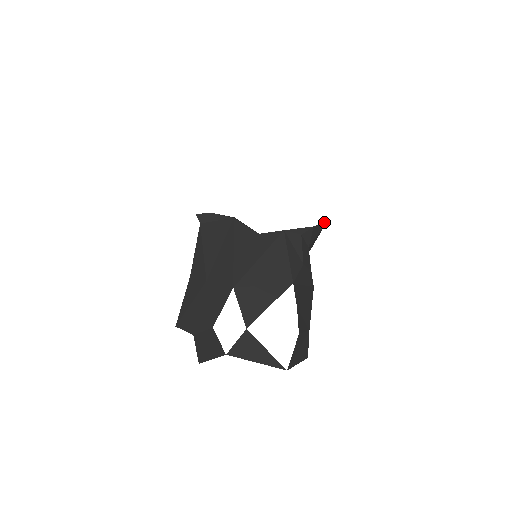
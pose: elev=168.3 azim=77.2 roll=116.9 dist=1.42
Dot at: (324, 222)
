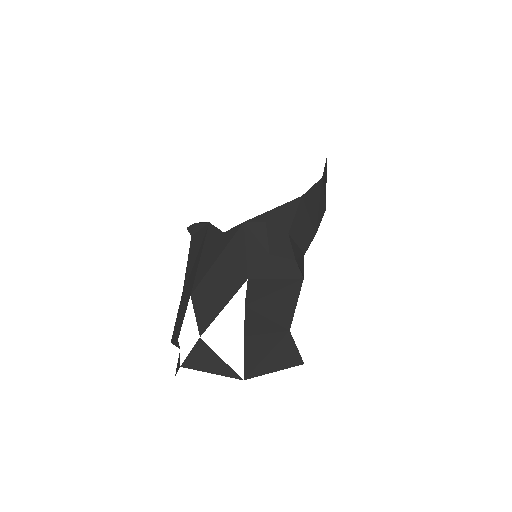
Dot at: (296, 200)
